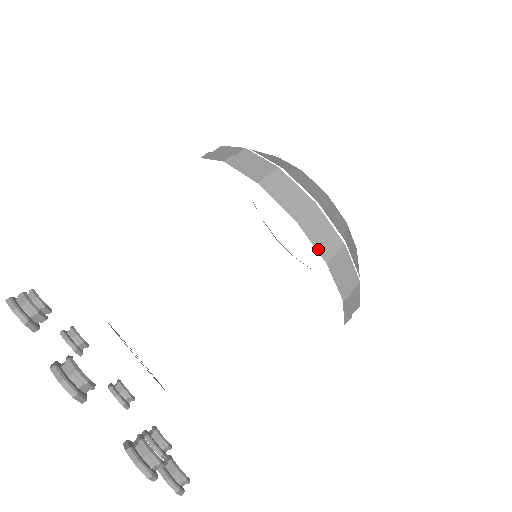
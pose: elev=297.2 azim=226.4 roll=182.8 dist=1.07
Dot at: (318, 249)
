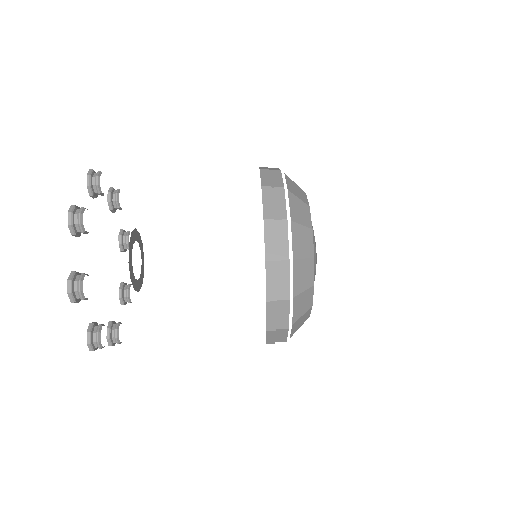
Dot at: (262, 181)
